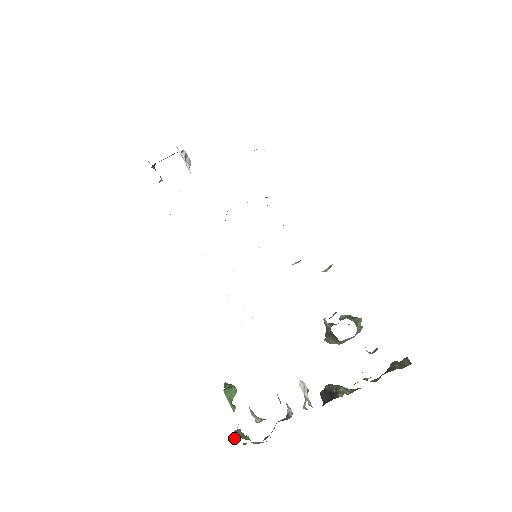
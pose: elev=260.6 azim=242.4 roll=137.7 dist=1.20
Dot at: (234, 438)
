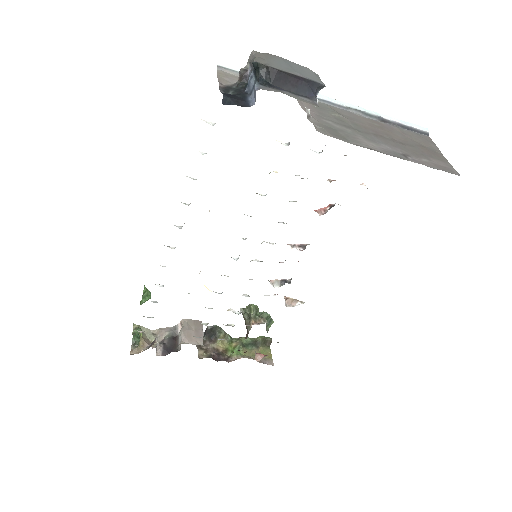
Dot at: (134, 349)
